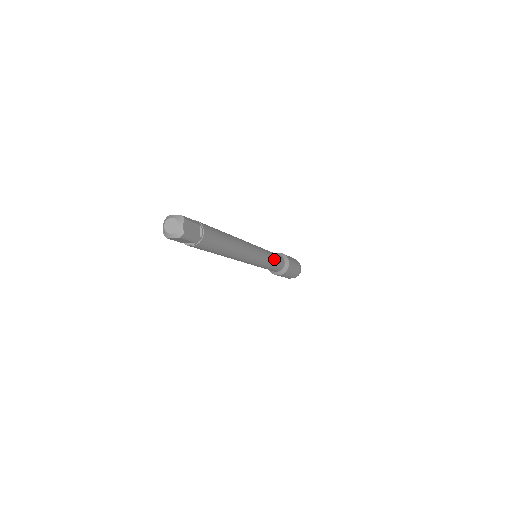
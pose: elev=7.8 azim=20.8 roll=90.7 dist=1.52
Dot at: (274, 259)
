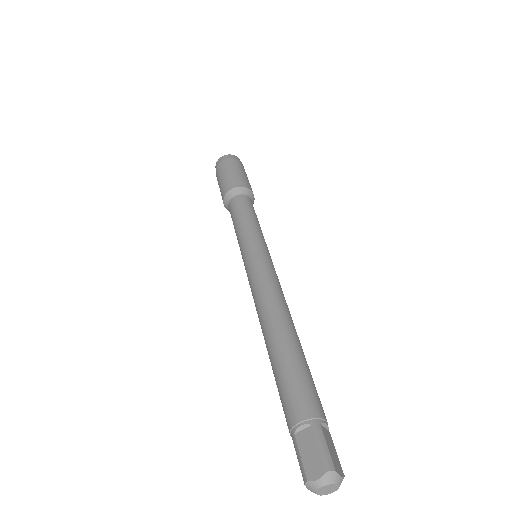
Dot at: (258, 224)
